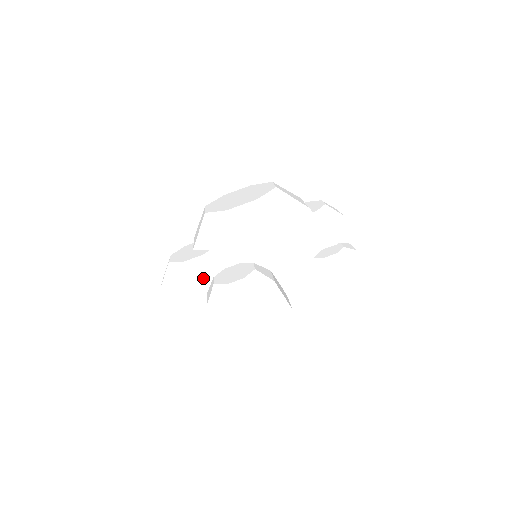
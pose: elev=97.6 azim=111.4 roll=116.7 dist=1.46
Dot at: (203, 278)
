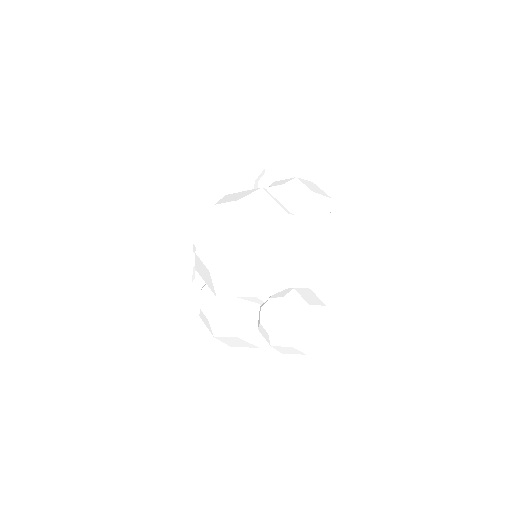
Dot at: (248, 322)
